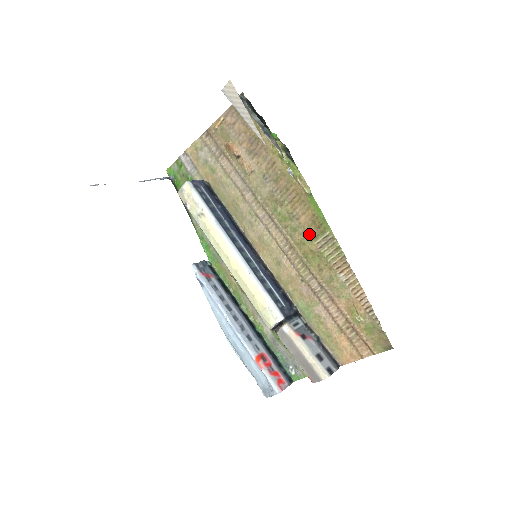
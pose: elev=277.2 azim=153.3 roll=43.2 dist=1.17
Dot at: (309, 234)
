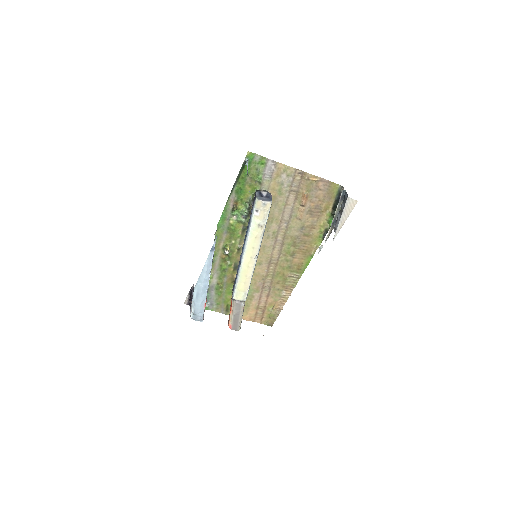
Dot at: (291, 267)
